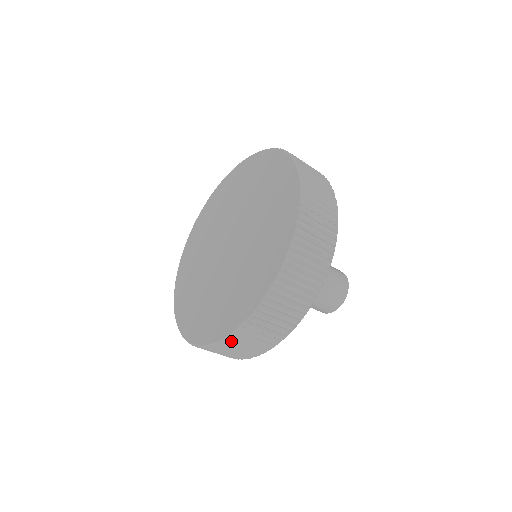
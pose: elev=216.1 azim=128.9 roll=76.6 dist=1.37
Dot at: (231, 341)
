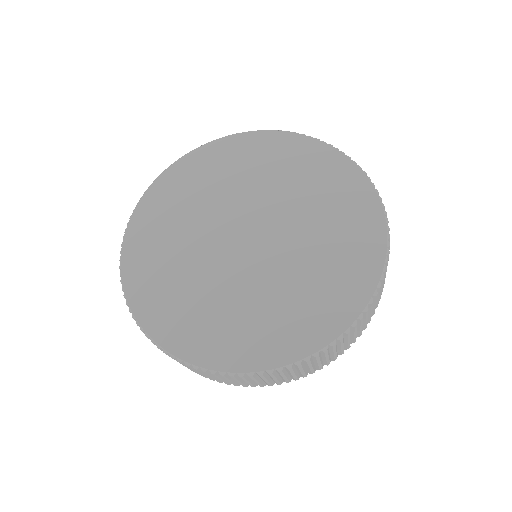
Dot at: (273, 374)
